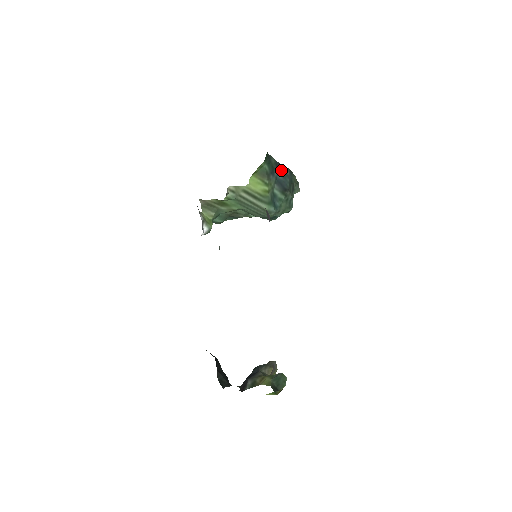
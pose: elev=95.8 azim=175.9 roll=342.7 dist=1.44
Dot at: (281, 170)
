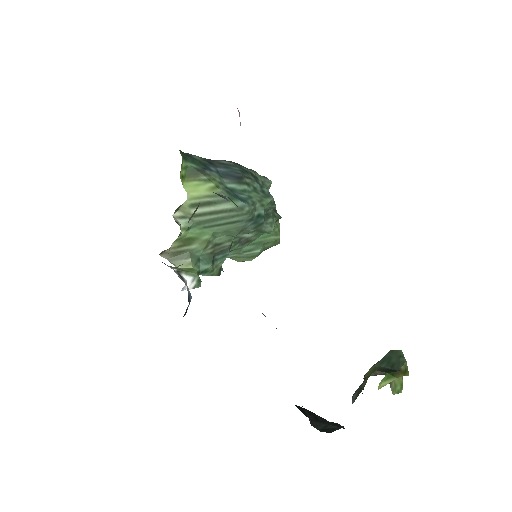
Dot at: (219, 164)
